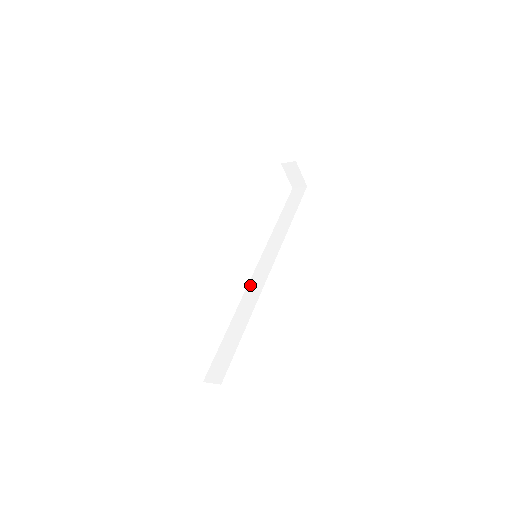
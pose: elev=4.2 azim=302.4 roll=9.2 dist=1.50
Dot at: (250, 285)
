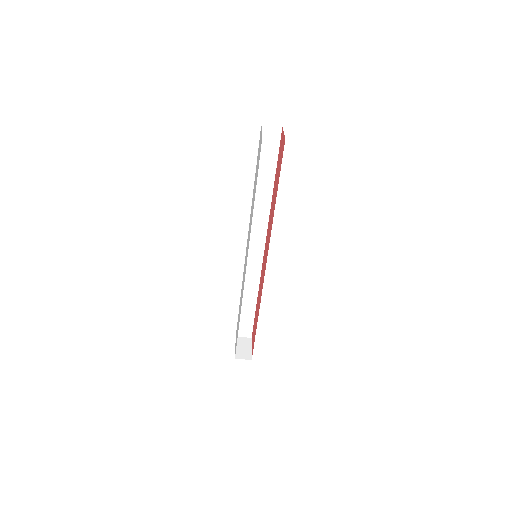
Dot at: occluded
